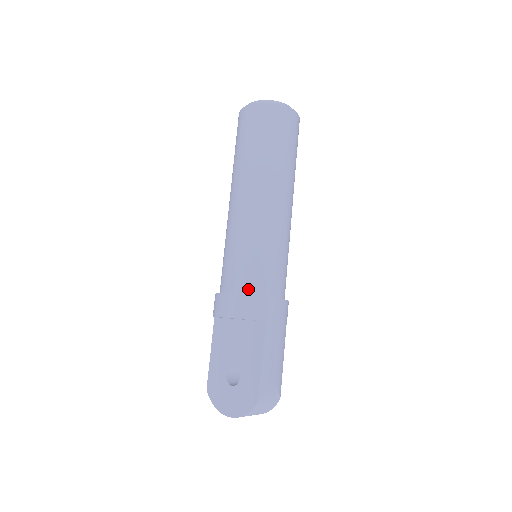
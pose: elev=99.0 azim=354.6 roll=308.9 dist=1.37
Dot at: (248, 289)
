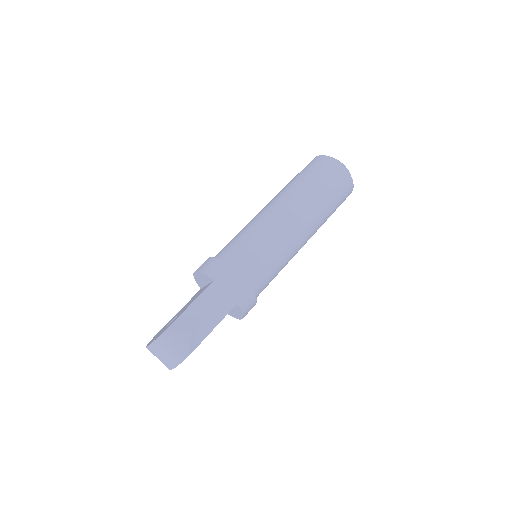
Dot at: (221, 257)
